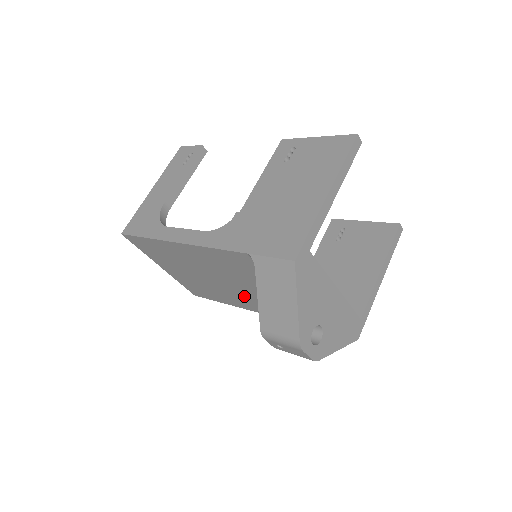
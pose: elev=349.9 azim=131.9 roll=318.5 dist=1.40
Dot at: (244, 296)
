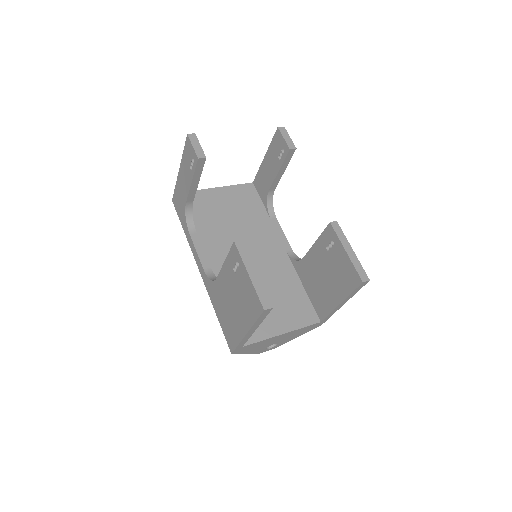
Dot at: occluded
